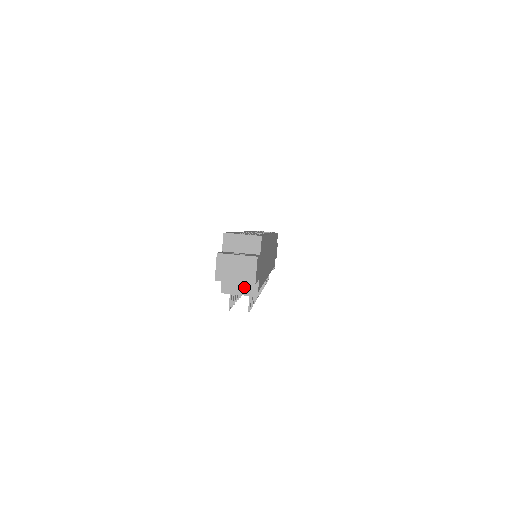
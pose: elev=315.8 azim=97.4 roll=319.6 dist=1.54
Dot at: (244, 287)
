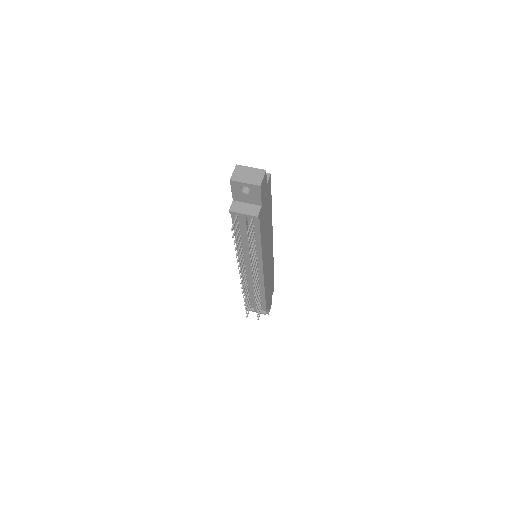
Dot at: (248, 209)
